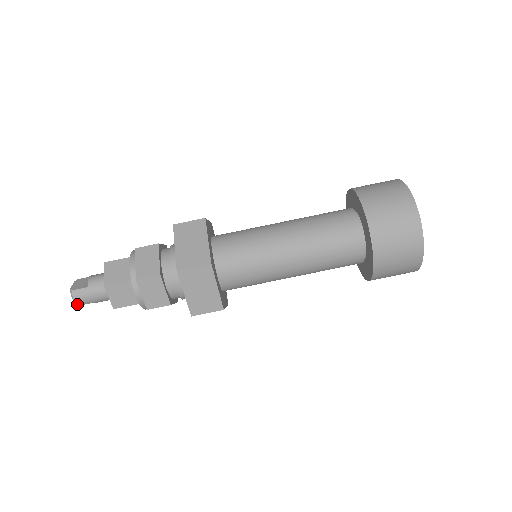
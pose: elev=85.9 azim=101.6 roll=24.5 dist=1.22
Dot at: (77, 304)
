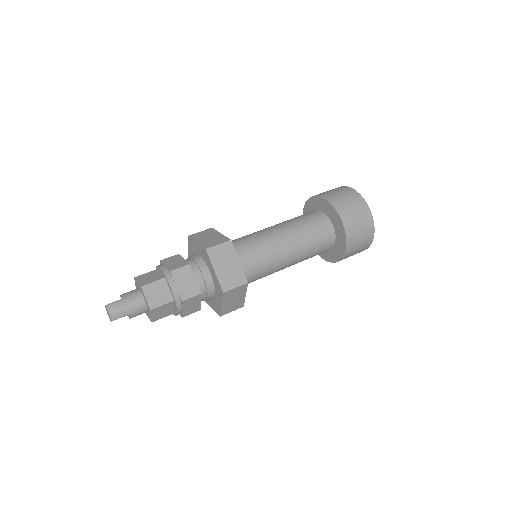
Dot at: (113, 317)
